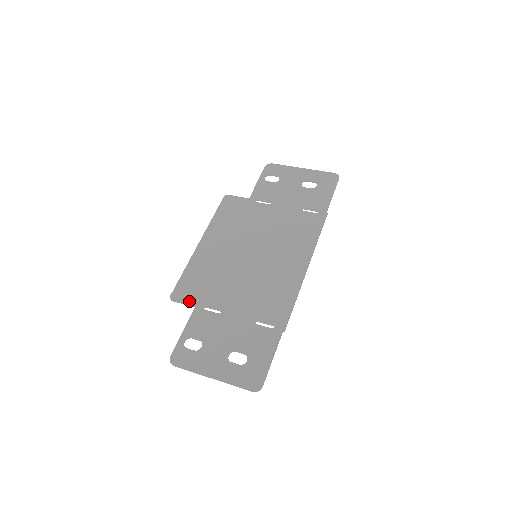
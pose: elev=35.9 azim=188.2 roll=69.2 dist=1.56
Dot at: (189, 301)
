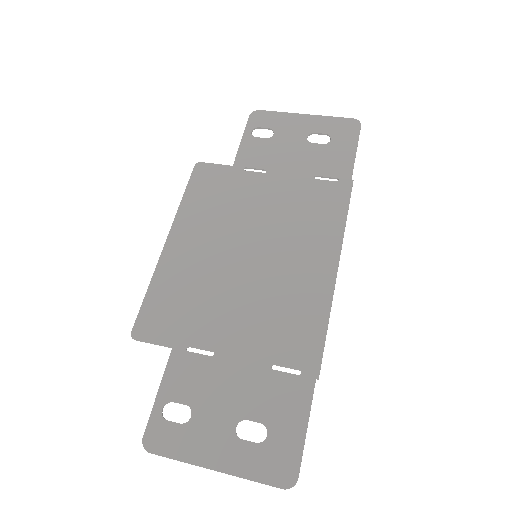
Dot at: (162, 339)
